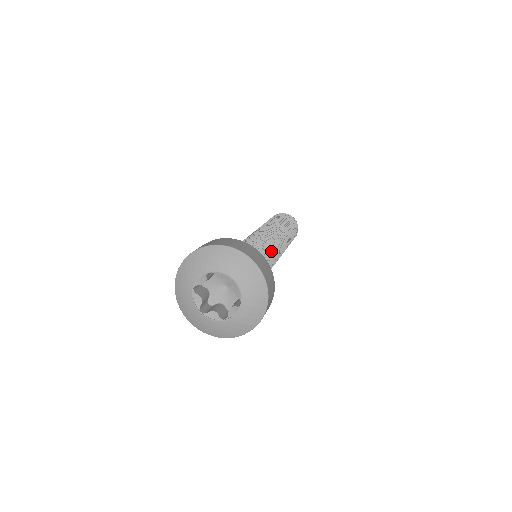
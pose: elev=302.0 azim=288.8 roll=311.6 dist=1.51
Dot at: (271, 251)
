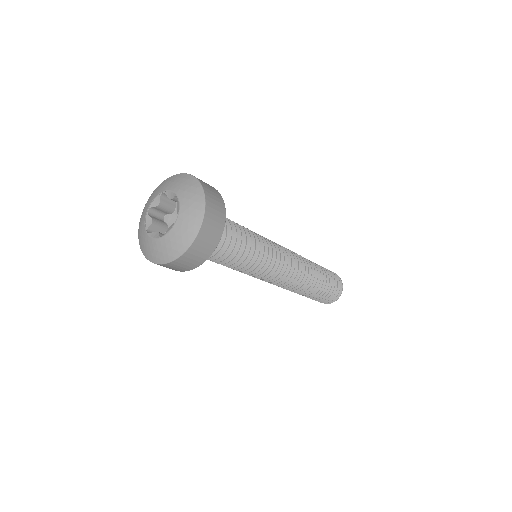
Dot at: (266, 246)
